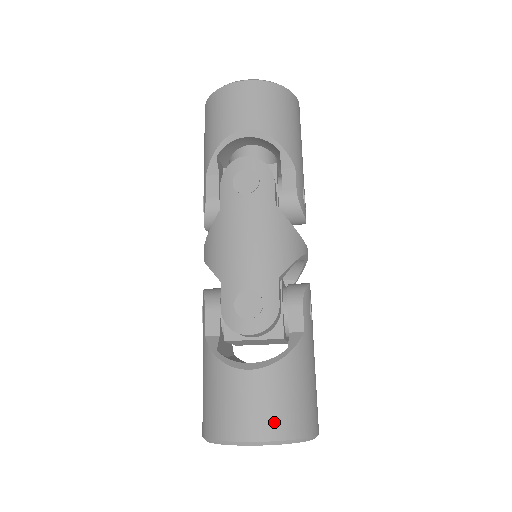
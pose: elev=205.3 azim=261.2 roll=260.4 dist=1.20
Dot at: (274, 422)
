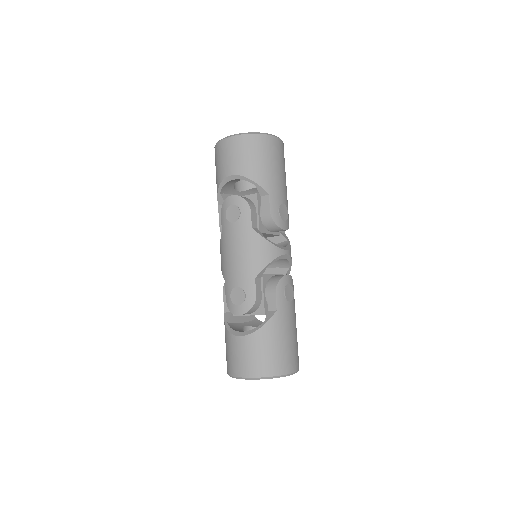
Dot at: (254, 367)
